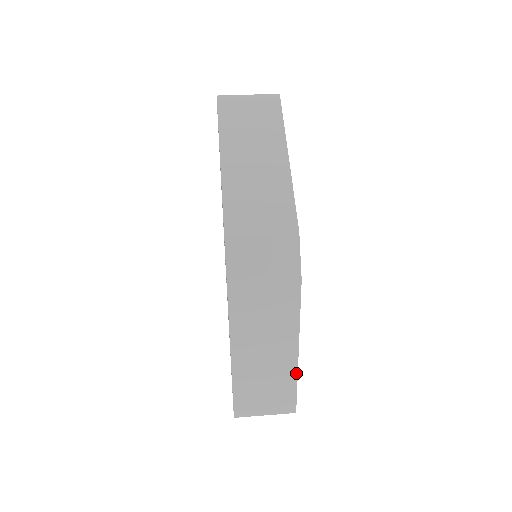
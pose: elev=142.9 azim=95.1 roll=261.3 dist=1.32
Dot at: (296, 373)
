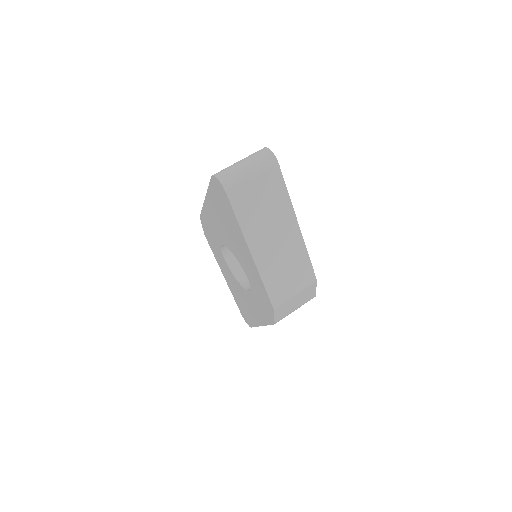
Dot at: occluded
